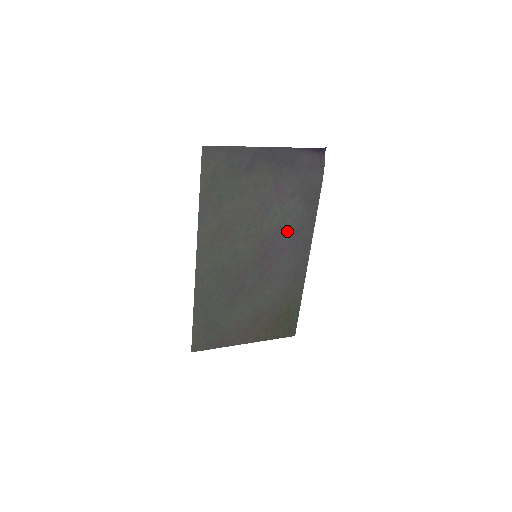
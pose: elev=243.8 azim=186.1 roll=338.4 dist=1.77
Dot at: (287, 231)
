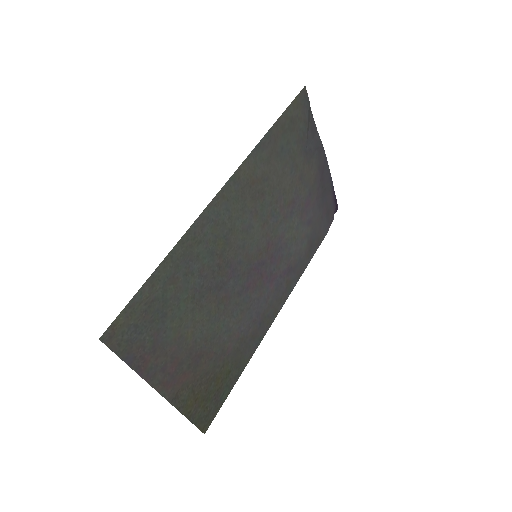
Dot at: (286, 258)
